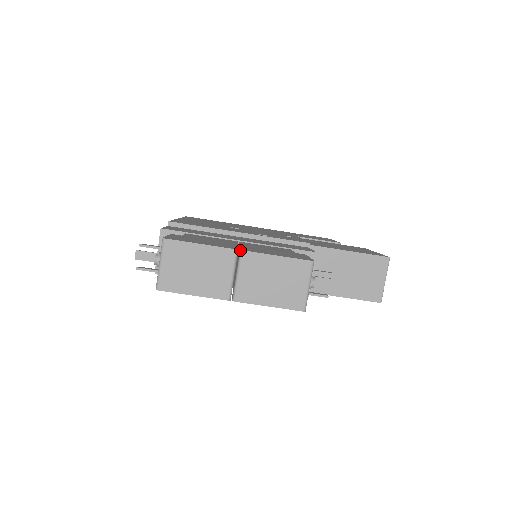
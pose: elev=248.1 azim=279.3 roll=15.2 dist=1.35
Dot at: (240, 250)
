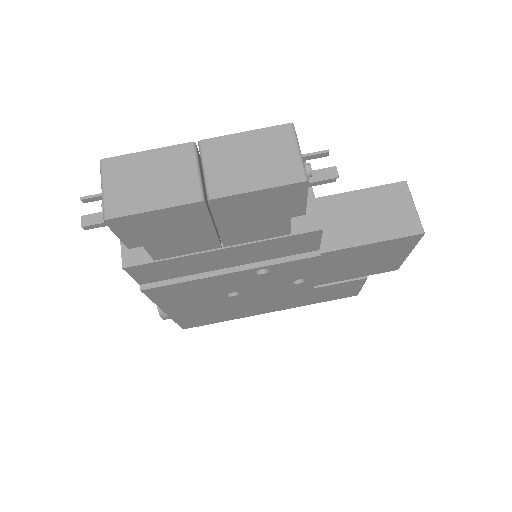
Dot at: (198, 142)
